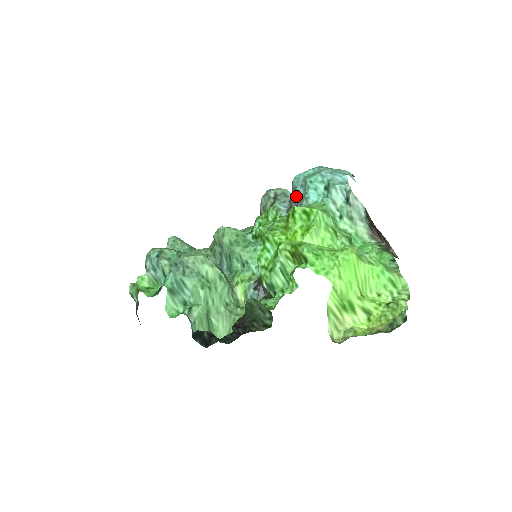
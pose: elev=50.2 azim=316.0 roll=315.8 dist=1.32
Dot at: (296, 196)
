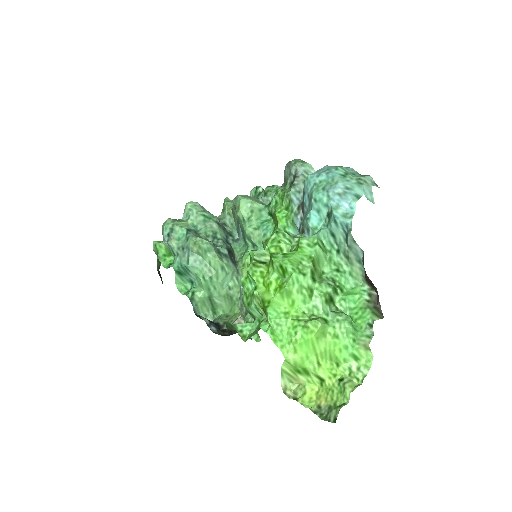
Dot at: (303, 203)
